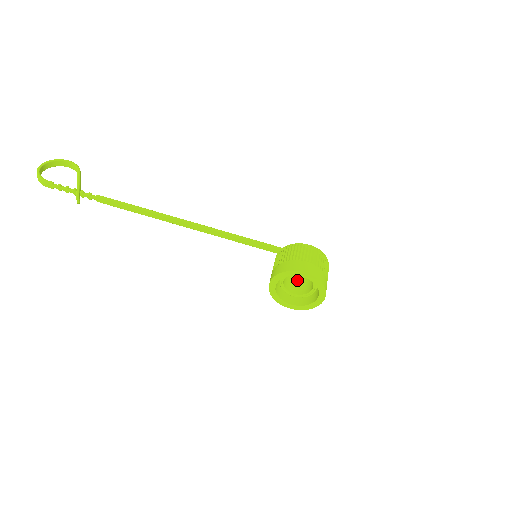
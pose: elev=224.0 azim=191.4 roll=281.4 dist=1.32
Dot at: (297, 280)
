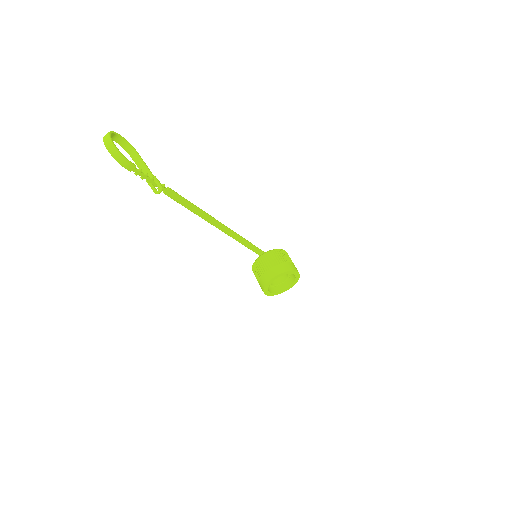
Dot at: occluded
